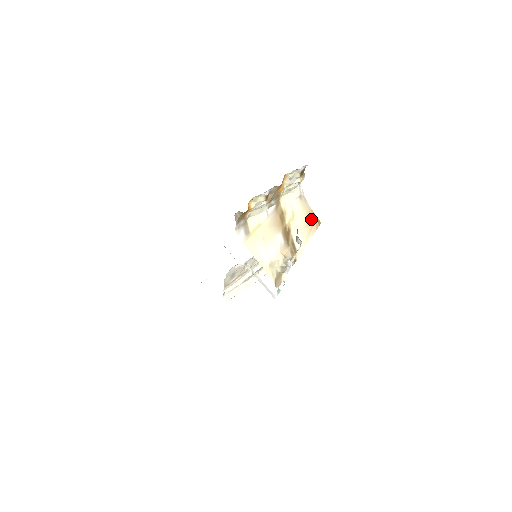
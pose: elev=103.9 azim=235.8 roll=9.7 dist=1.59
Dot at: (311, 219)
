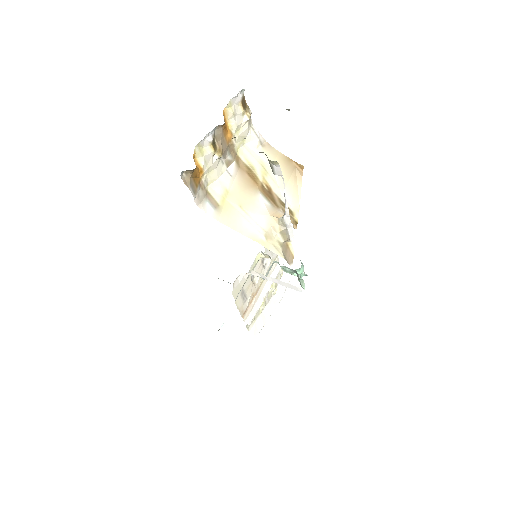
Dot at: (289, 166)
